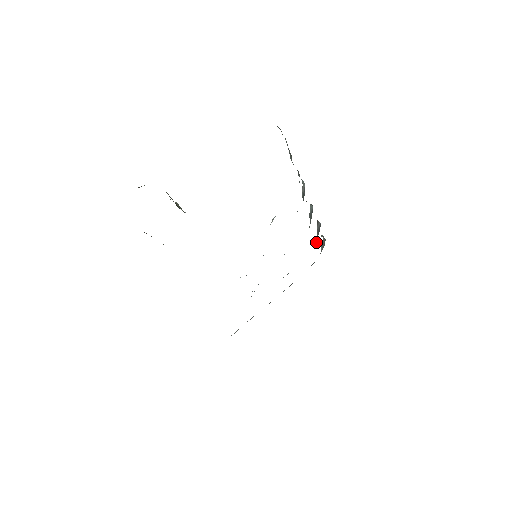
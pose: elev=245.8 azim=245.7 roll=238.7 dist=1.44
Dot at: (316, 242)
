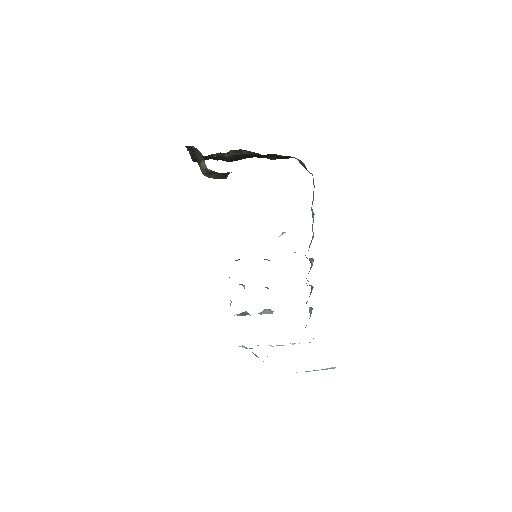
Dot at: occluded
